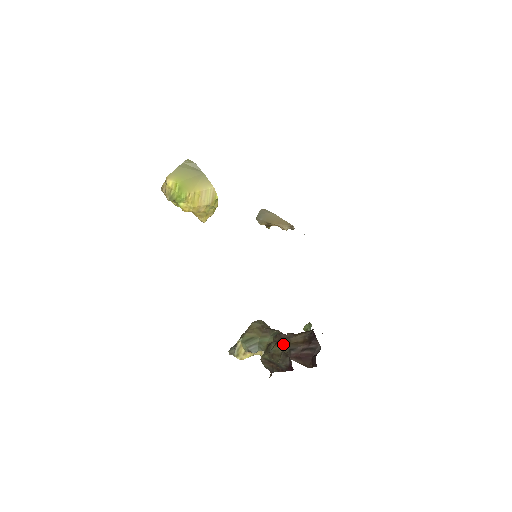
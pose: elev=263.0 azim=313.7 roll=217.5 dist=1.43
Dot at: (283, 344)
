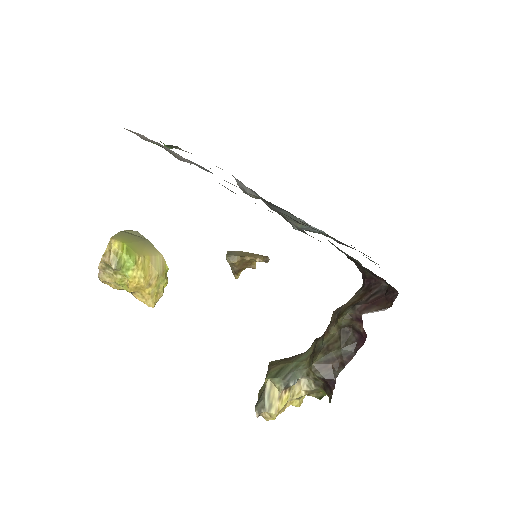
Dot at: (337, 318)
